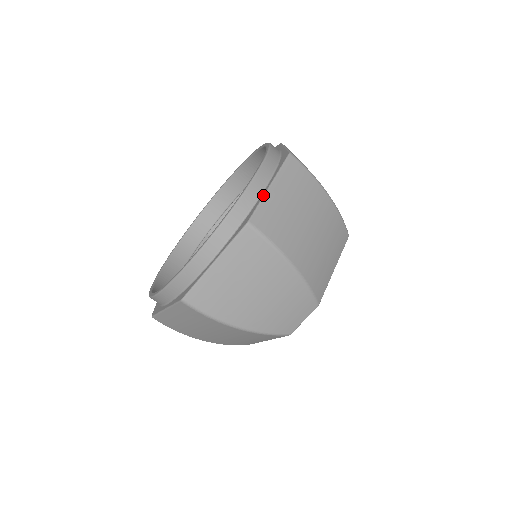
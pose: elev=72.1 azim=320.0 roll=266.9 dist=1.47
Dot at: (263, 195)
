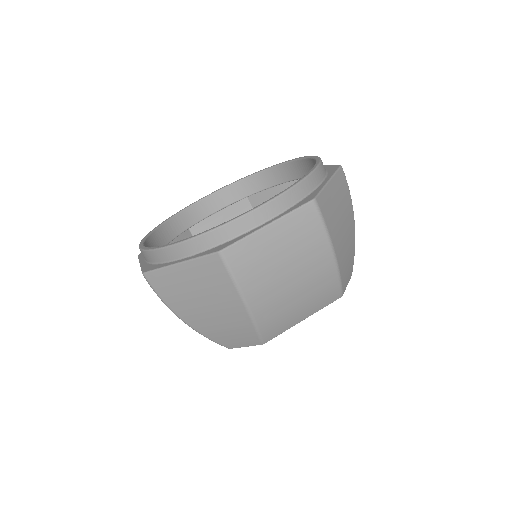
Dot at: (254, 231)
